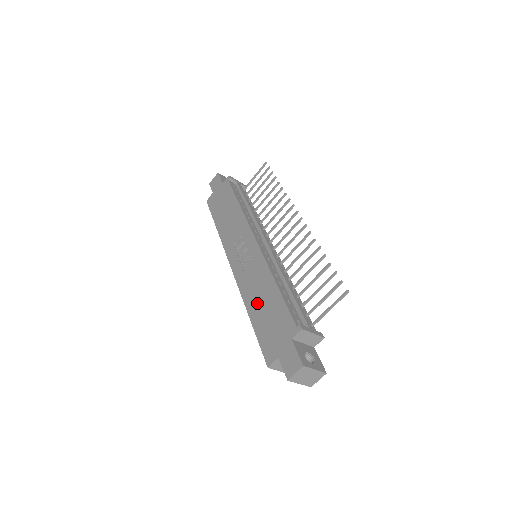
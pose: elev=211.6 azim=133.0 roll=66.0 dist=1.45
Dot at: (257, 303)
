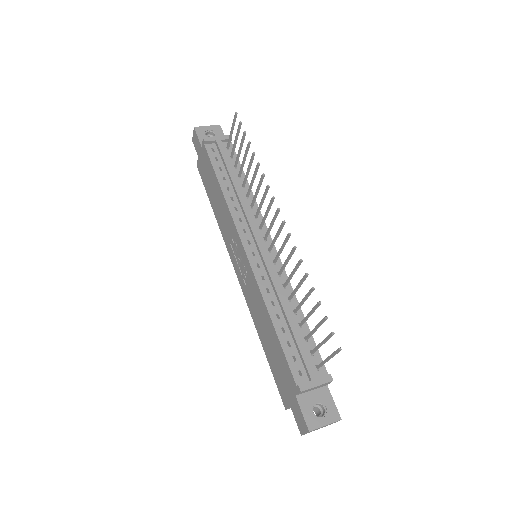
Dot at: (263, 333)
